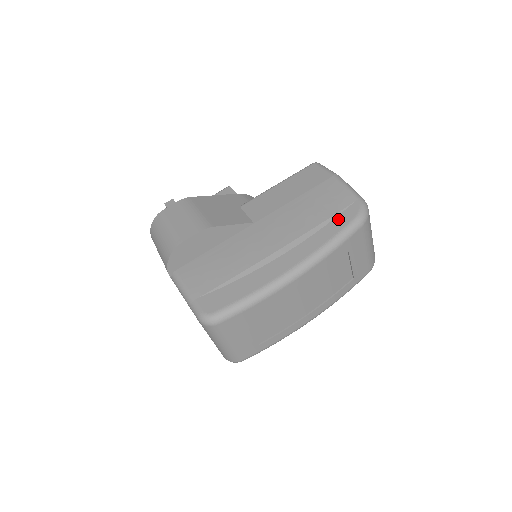
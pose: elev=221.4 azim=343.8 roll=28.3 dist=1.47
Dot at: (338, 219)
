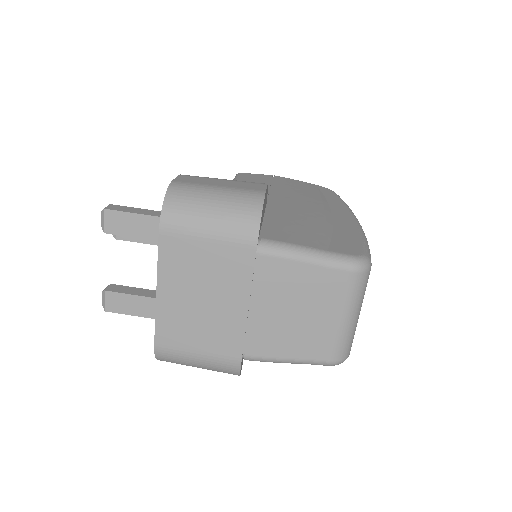
Dot at: (326, 193)
